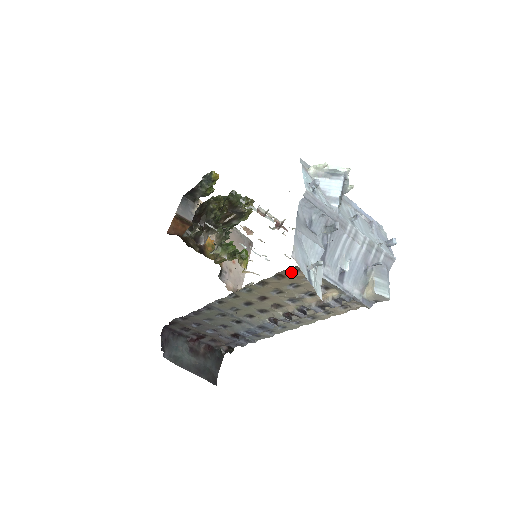
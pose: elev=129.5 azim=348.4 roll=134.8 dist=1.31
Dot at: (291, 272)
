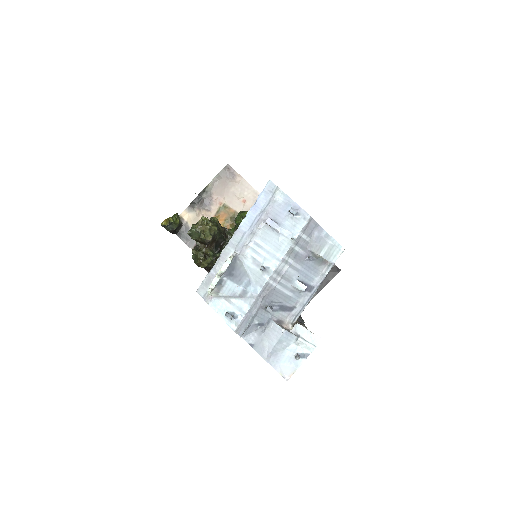
Dot at: occluded
